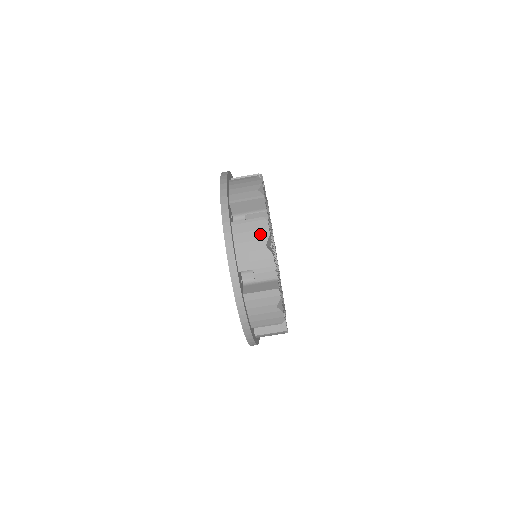
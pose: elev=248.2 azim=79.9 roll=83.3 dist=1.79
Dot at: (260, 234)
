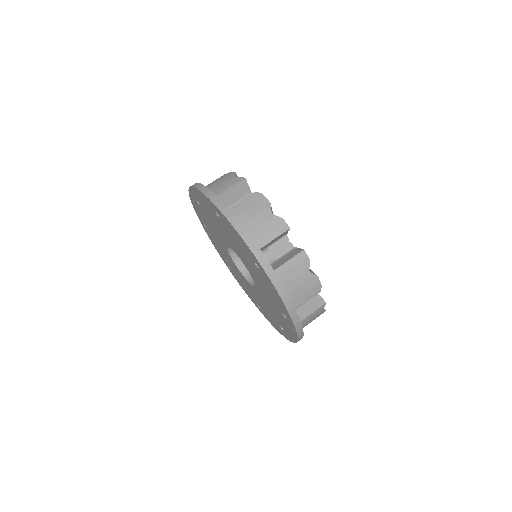
Dot at: (261, 206)
